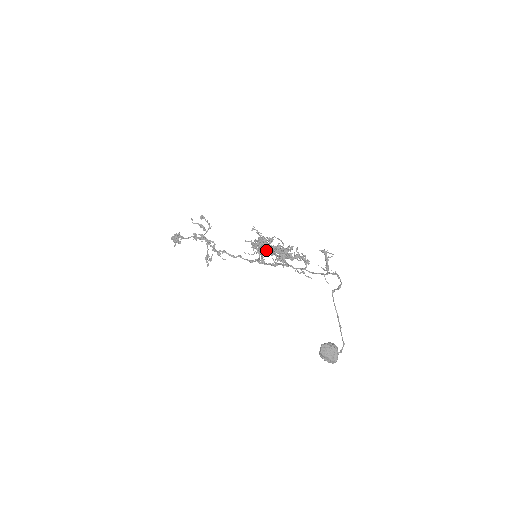
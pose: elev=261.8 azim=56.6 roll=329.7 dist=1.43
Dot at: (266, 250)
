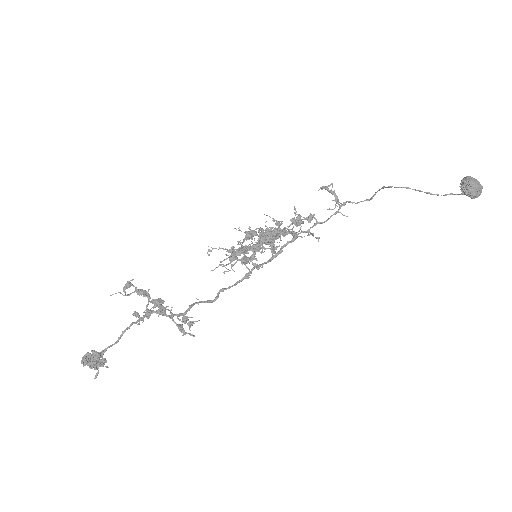
Dot at: (259, 243)
